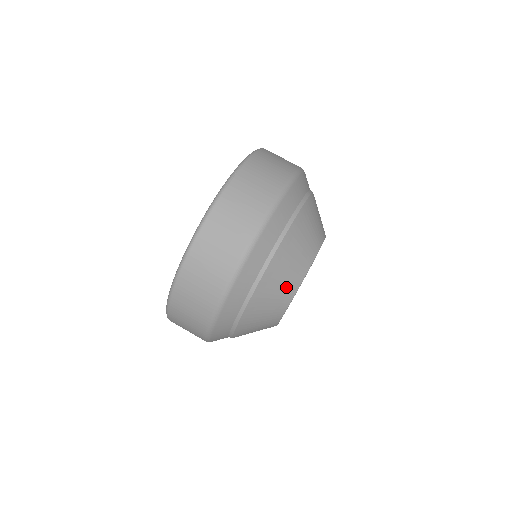
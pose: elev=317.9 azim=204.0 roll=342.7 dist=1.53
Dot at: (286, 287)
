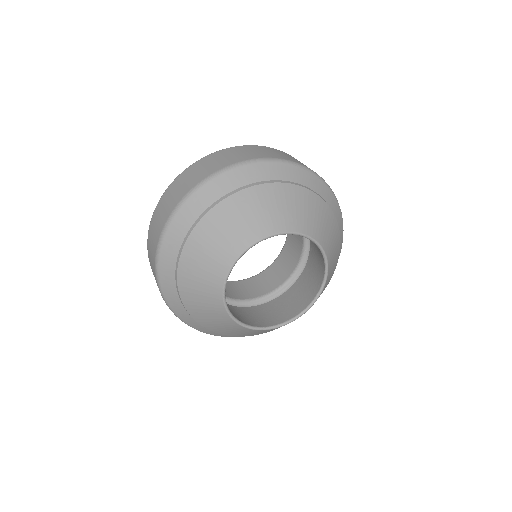
Dot at: (210, 276)
